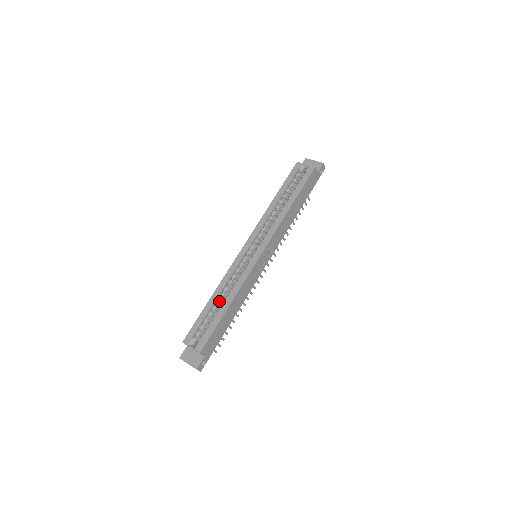
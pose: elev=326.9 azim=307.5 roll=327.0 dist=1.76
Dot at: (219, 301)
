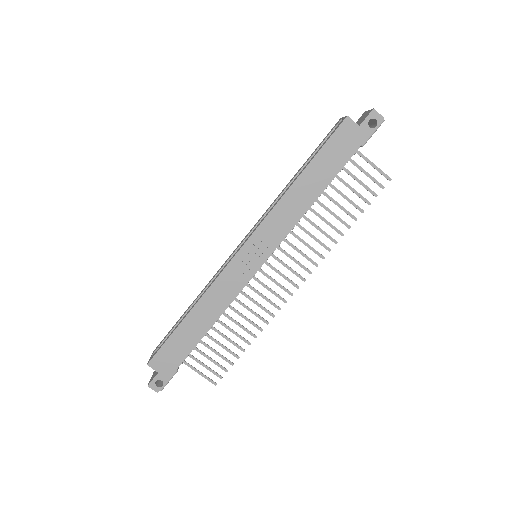
Dot at: occluded
